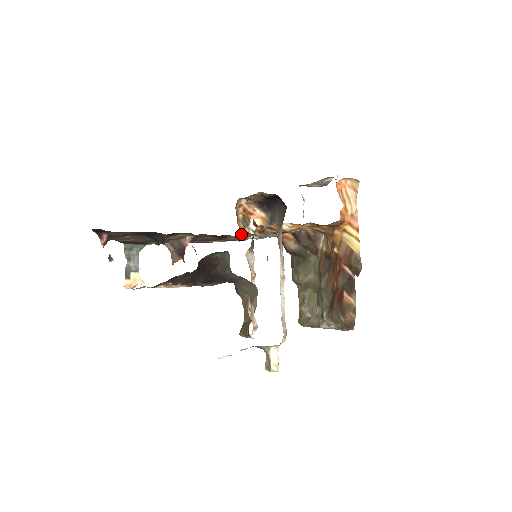
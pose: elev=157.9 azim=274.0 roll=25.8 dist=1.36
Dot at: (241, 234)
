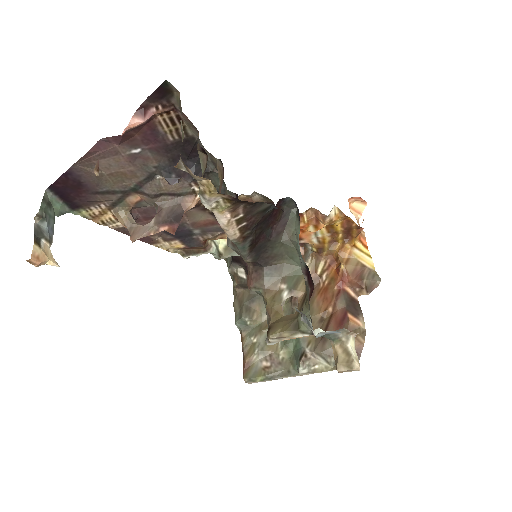
Dot at: (205, 242)
